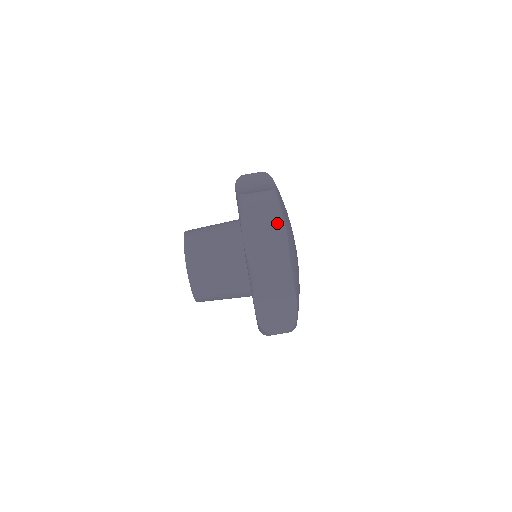
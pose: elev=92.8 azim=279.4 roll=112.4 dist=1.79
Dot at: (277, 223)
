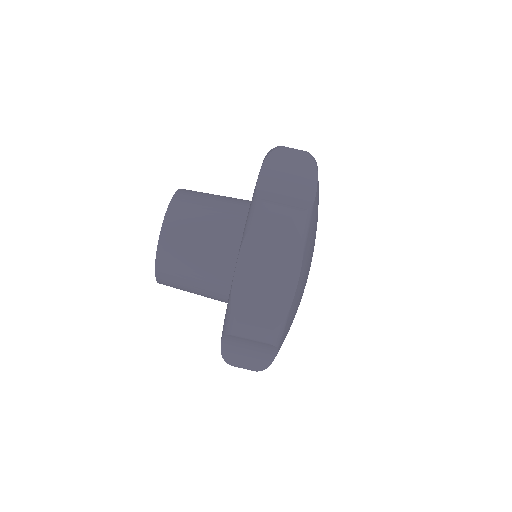
Dot at: (308, 177)
